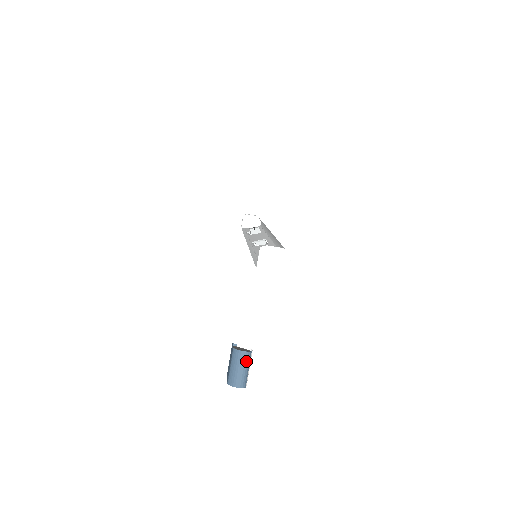
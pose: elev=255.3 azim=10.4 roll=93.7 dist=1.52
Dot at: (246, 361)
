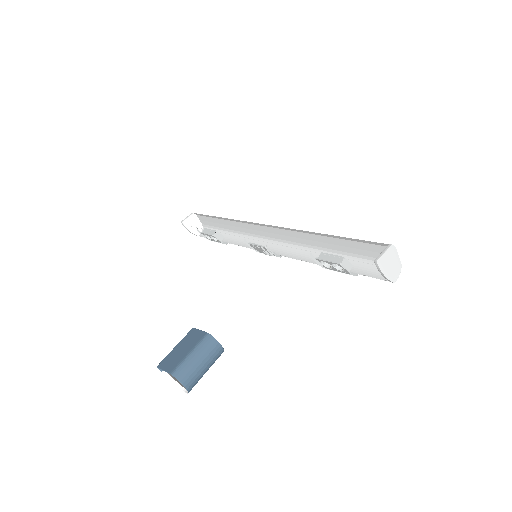
Dot at: (215, 359)
